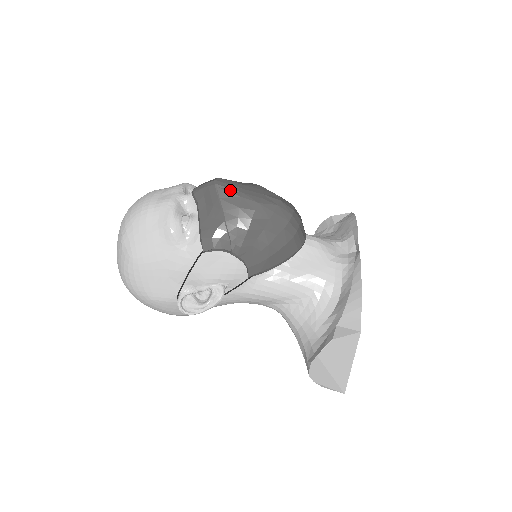
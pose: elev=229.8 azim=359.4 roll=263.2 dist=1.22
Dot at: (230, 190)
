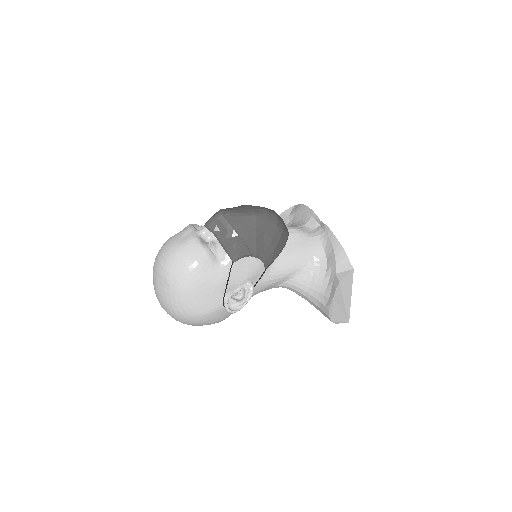
Dot at: (233, 214)
